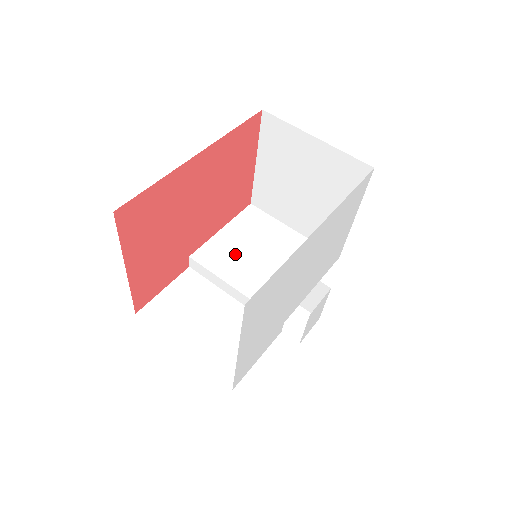
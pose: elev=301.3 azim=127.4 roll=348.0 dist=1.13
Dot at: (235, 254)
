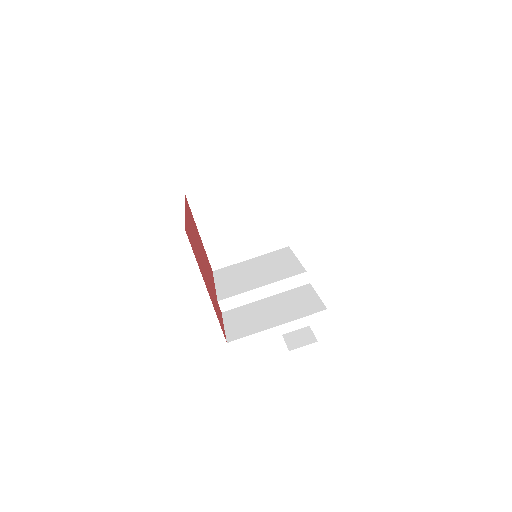
Dot at: (239, 283)
